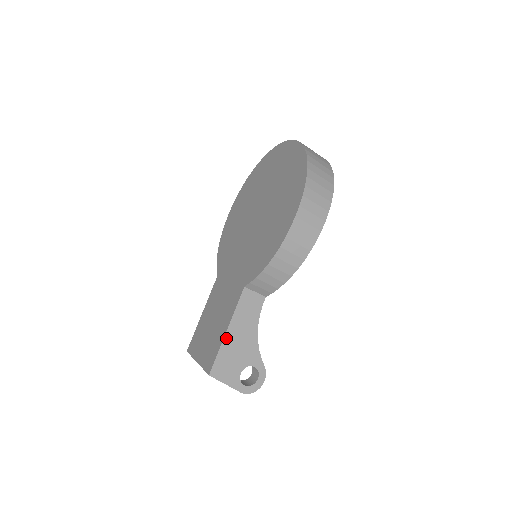
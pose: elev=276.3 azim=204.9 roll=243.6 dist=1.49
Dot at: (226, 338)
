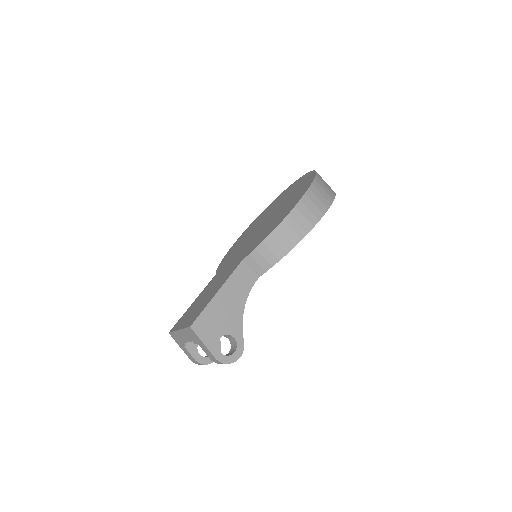
Dot at: (215, 298)
